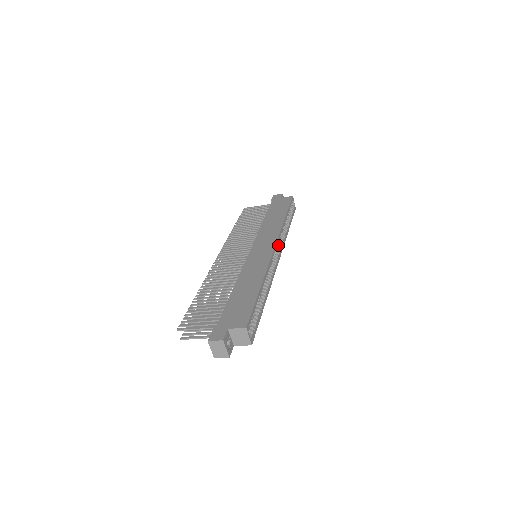
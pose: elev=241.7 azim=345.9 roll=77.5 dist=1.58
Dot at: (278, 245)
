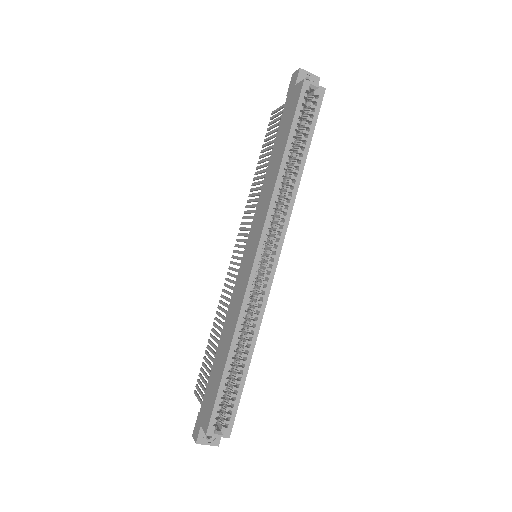
Dot at: (275, 230)
